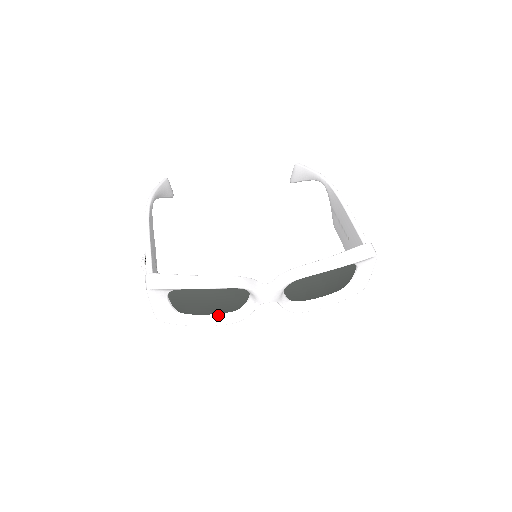
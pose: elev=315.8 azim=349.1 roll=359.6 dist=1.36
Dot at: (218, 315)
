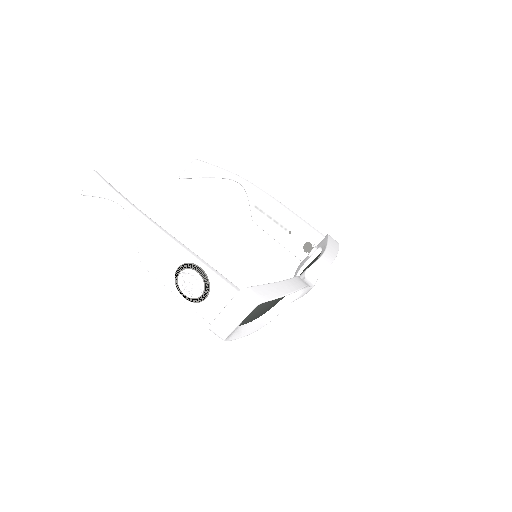
Dot at: (258, 319)
